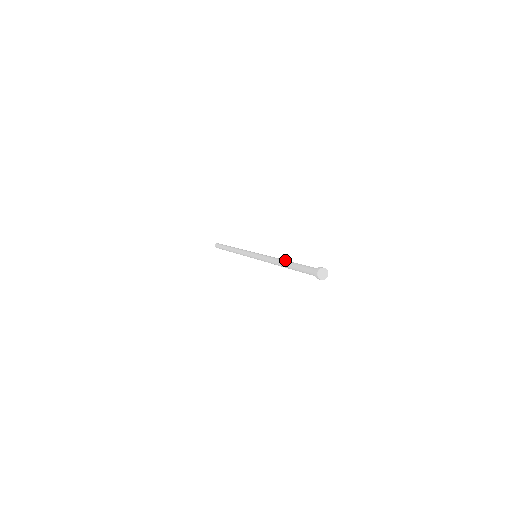
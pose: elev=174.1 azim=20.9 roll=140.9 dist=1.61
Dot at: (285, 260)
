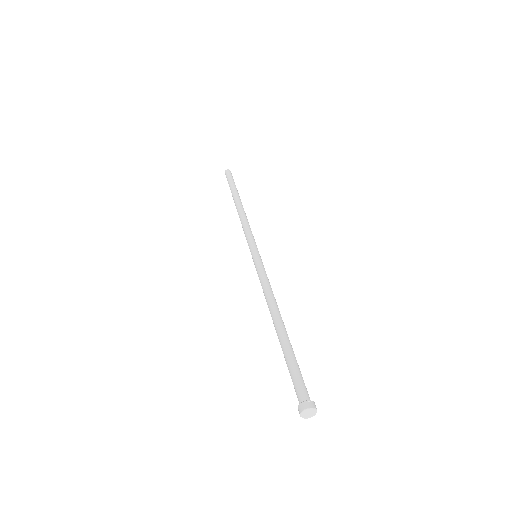
Dot at: (275, 321)
